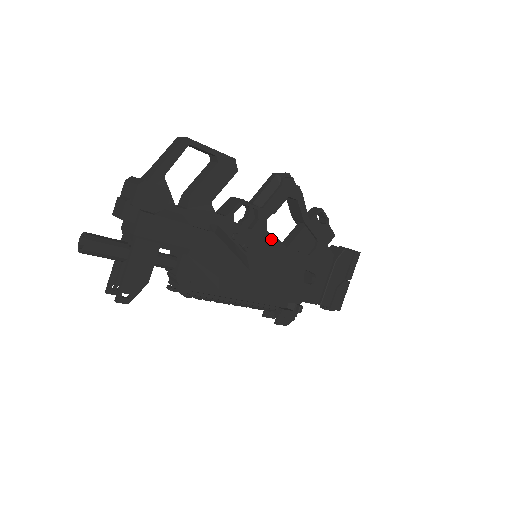
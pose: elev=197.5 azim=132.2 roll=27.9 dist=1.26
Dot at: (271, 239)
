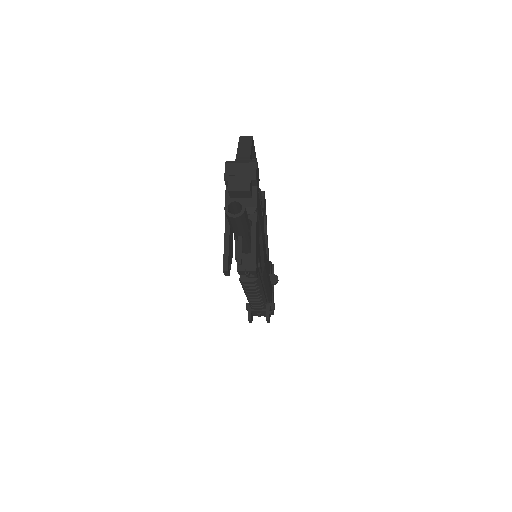
Dot at: occluded
